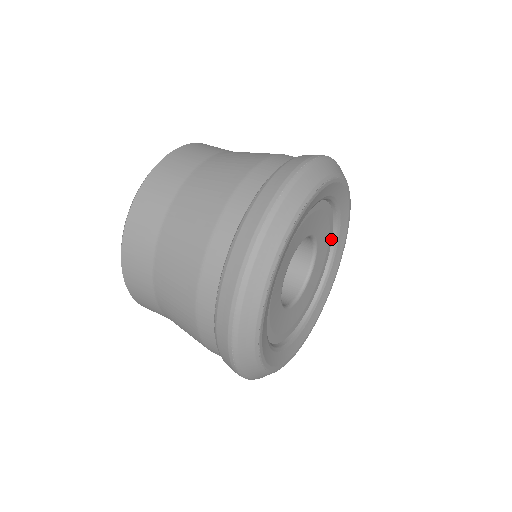
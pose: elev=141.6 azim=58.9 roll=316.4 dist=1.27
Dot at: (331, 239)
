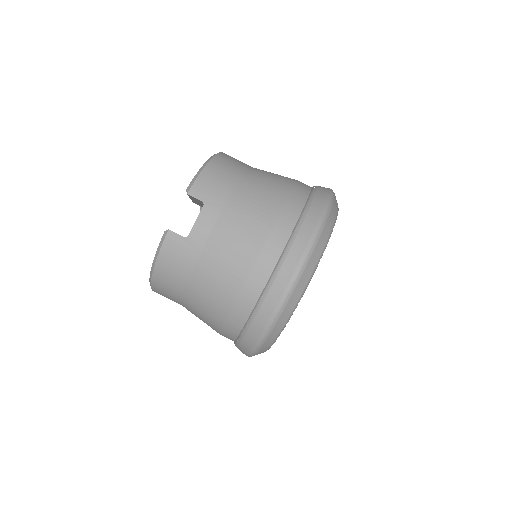
Dot at: occluded
